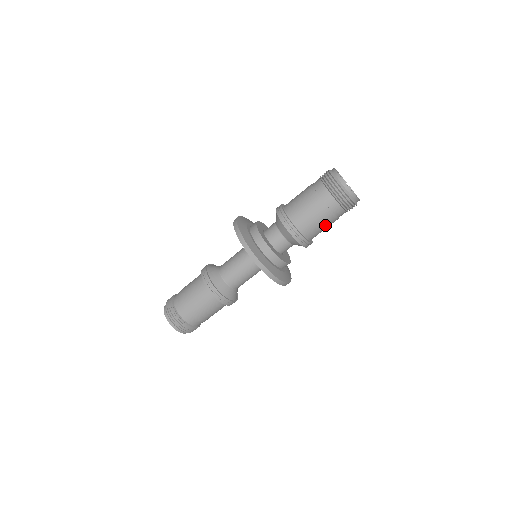
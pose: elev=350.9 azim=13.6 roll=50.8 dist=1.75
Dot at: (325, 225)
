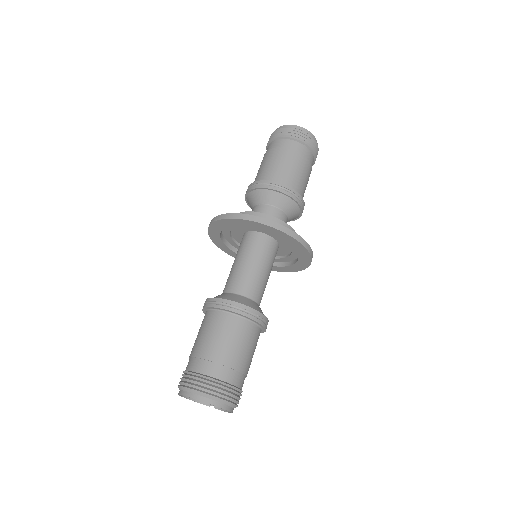
Dot at: (303, 173)
